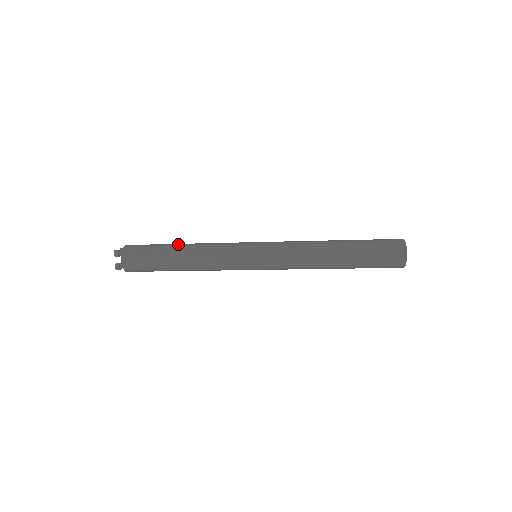
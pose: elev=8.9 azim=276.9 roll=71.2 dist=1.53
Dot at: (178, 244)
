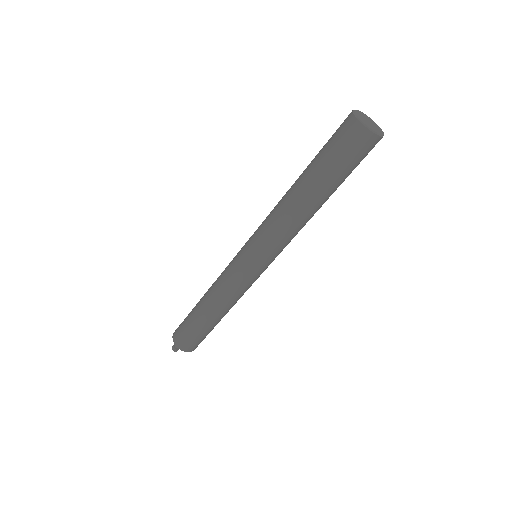
Dot at: occluded
